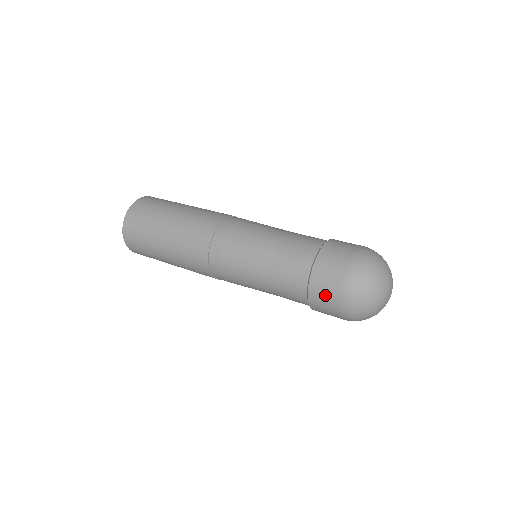
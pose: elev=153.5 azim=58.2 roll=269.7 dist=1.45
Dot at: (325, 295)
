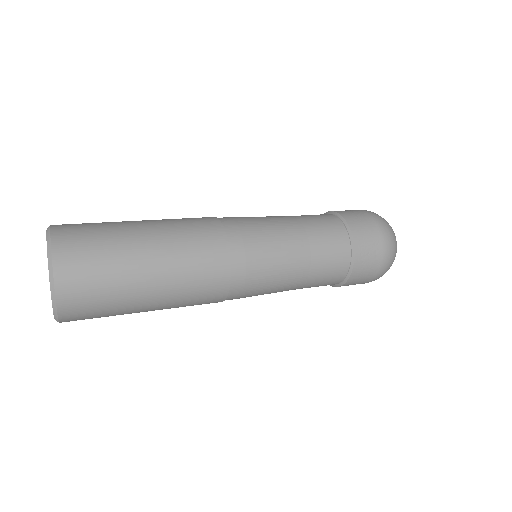
Dot at: (366, 229)
